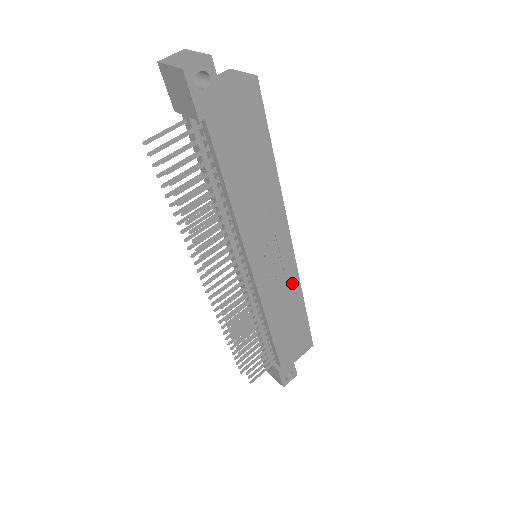
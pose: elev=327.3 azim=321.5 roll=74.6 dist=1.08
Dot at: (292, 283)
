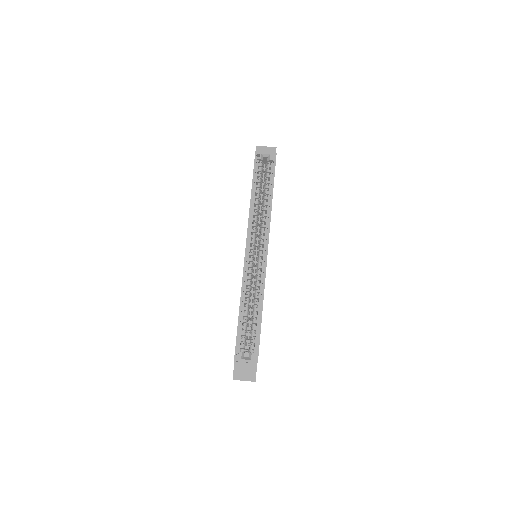
Dot at: occluded
